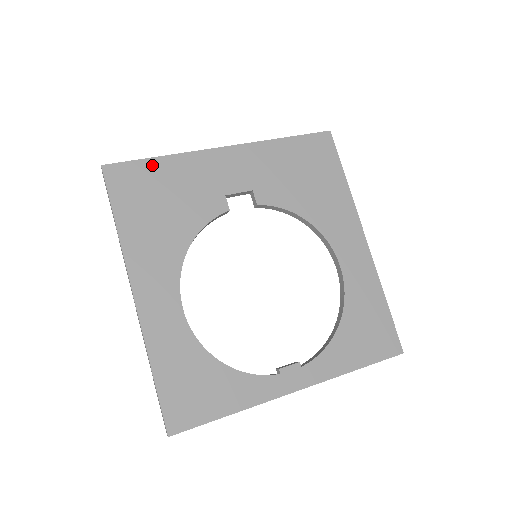
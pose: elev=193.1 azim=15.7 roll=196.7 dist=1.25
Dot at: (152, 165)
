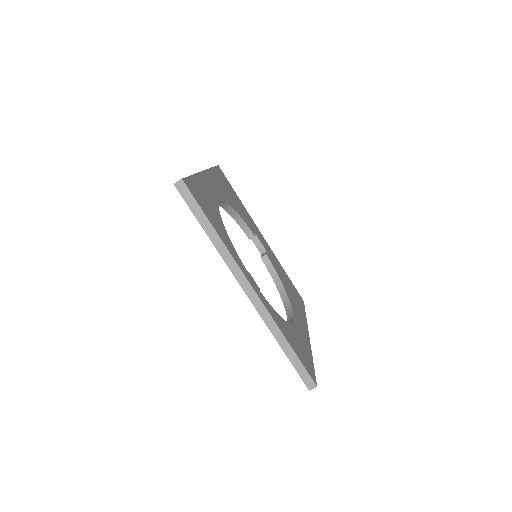
Dot at: occluded
